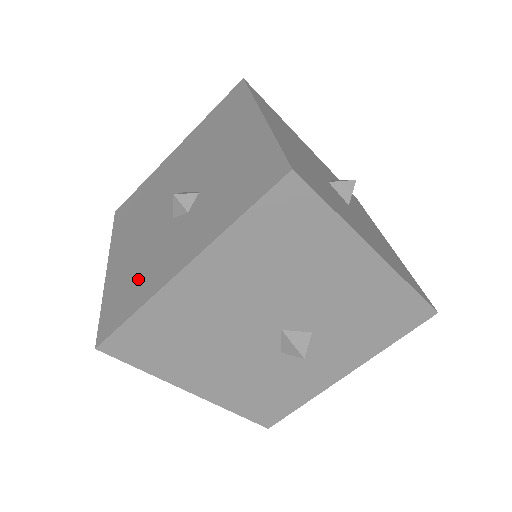
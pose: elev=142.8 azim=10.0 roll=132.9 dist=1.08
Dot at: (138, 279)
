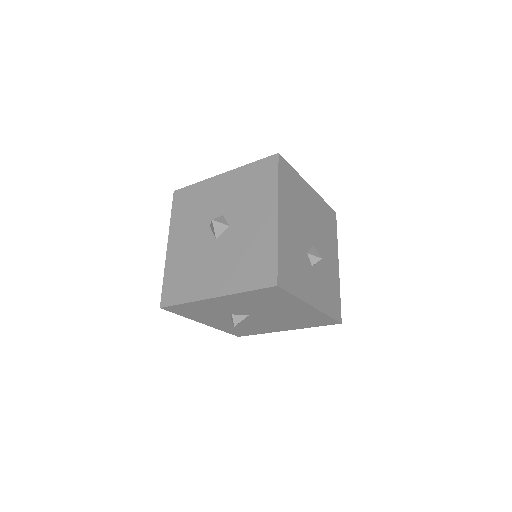
Dot at: occluded
